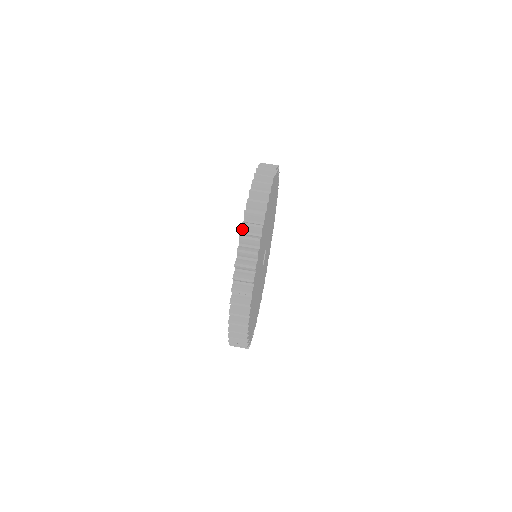
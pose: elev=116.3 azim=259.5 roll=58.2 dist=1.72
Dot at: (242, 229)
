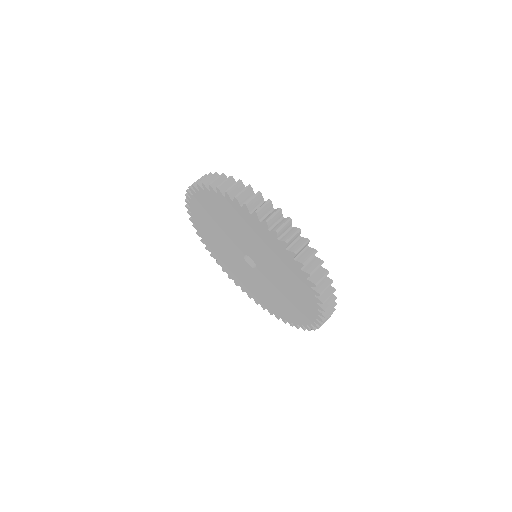
Dot at: (278, 236)
